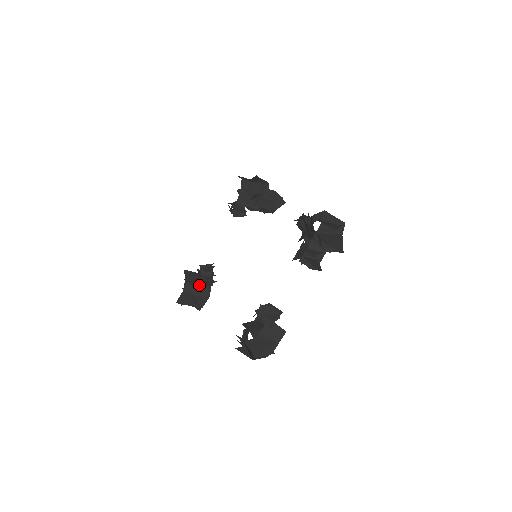
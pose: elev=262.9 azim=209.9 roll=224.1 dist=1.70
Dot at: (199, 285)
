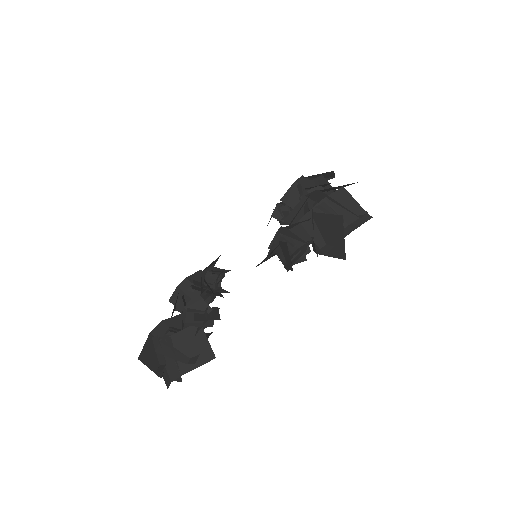
Dot at: (194, 283)
